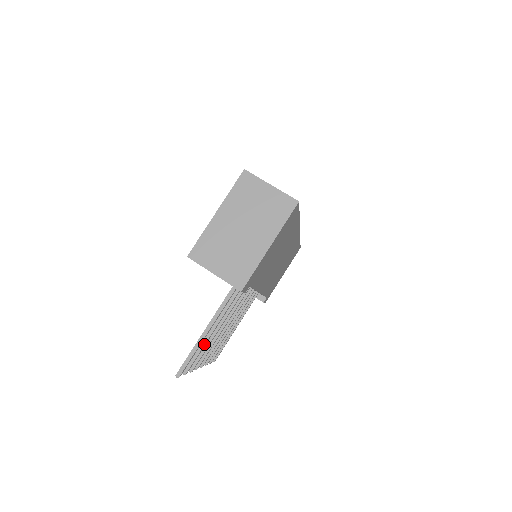
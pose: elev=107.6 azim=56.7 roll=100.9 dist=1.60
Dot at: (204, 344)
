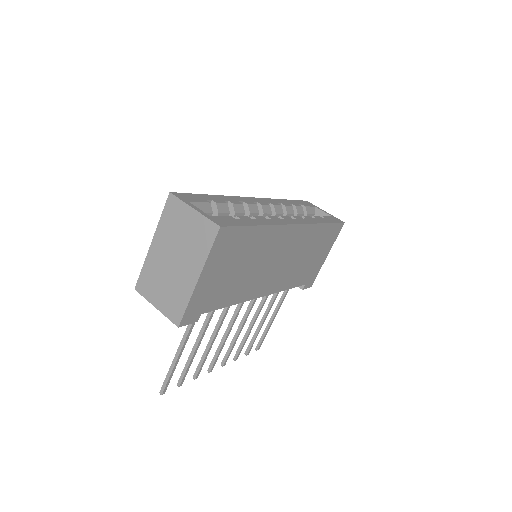
Dot at: (190, 360)
